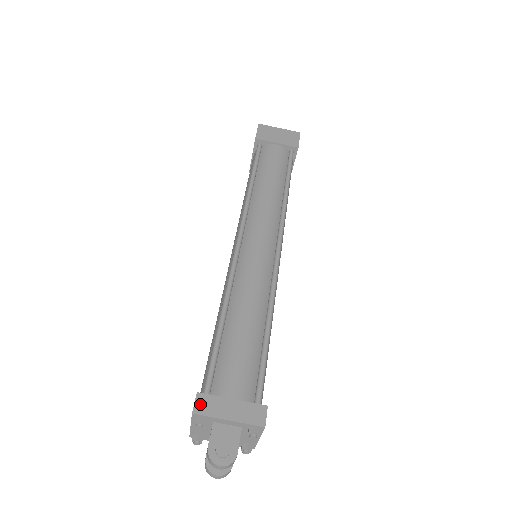
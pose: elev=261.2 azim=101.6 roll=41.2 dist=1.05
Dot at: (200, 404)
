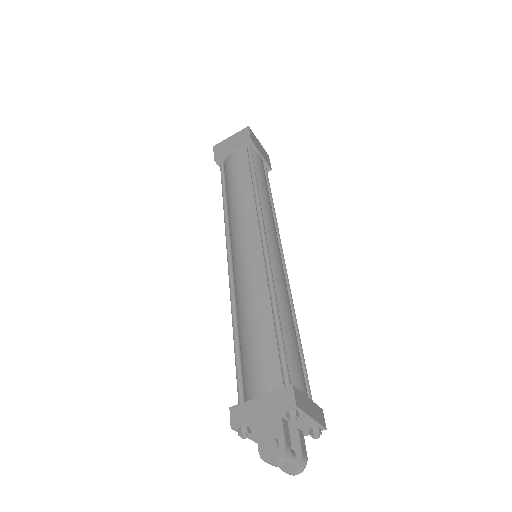
Dot at: (235, 416)
